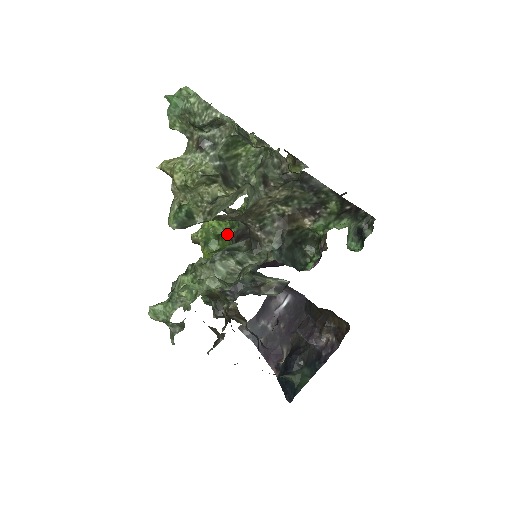
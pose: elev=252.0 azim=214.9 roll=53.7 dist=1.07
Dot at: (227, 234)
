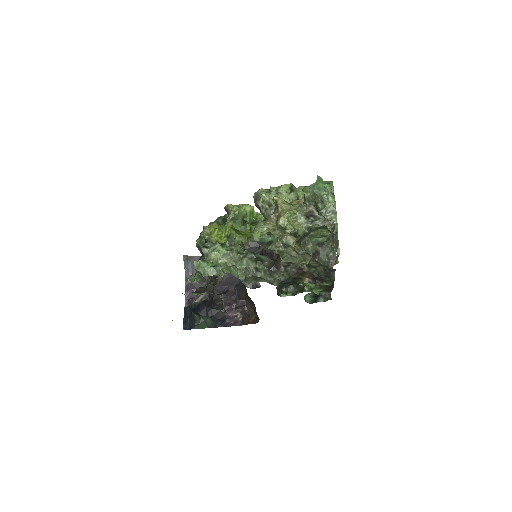
Dot at: occluded
